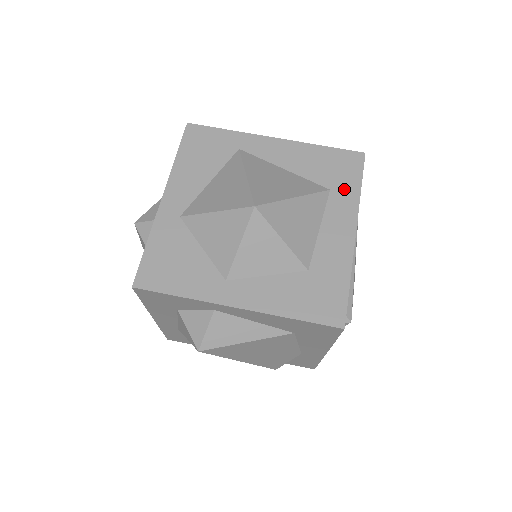
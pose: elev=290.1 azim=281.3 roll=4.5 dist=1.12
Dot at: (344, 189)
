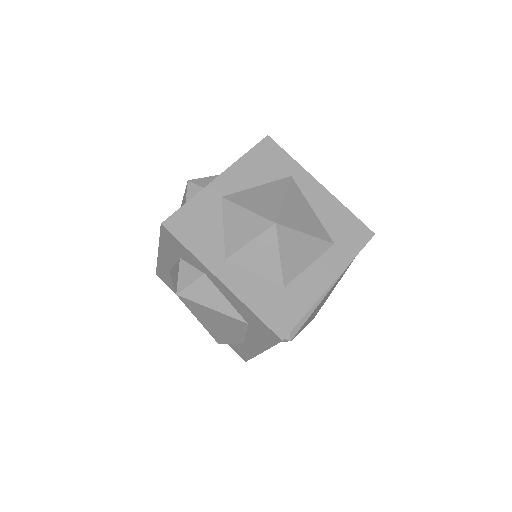
Dot at: (344, 249)
